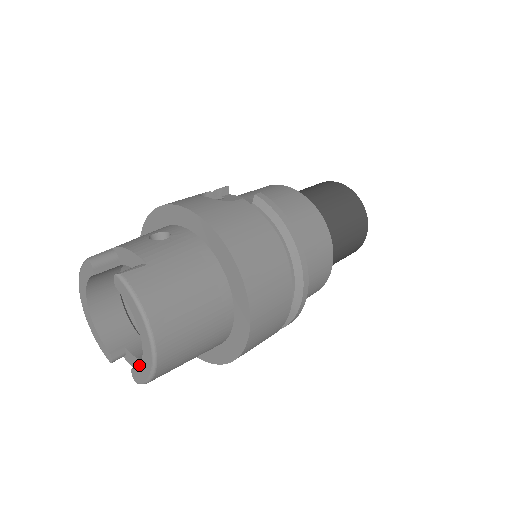
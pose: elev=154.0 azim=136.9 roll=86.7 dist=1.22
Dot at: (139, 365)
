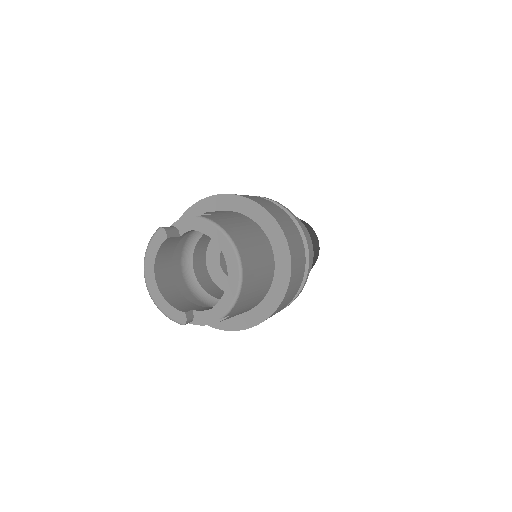
Dot at: (218, 304)
